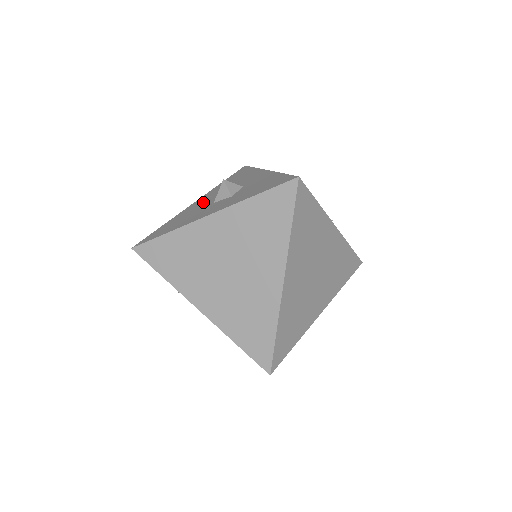
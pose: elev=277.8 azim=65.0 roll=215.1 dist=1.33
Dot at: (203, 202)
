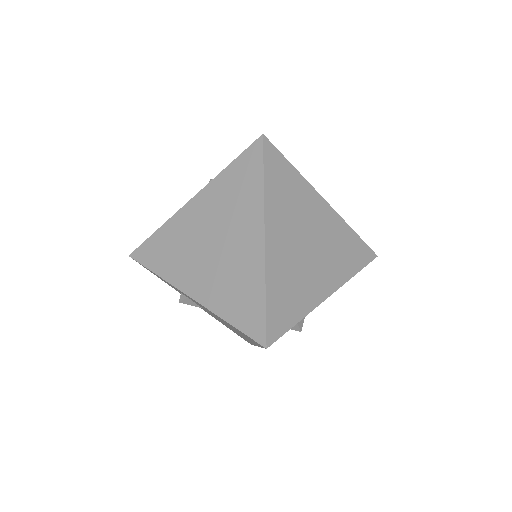
Dot at: occluded
